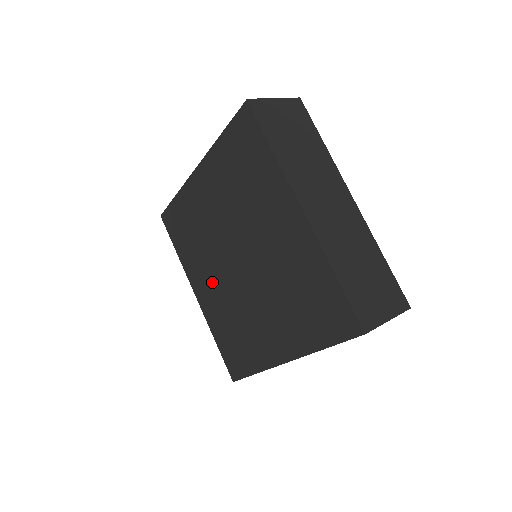
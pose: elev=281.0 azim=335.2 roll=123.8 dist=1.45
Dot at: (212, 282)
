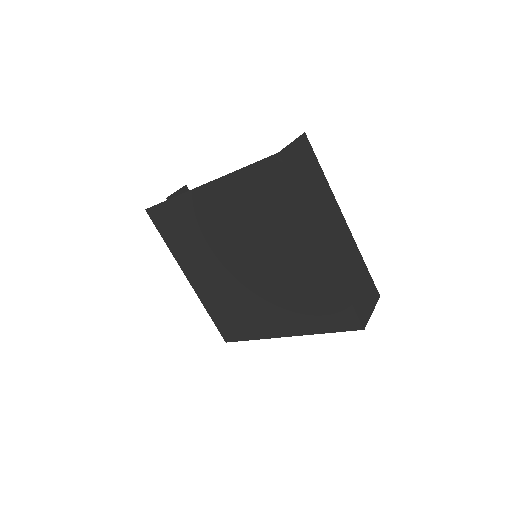
Dot at: (211, 274)
